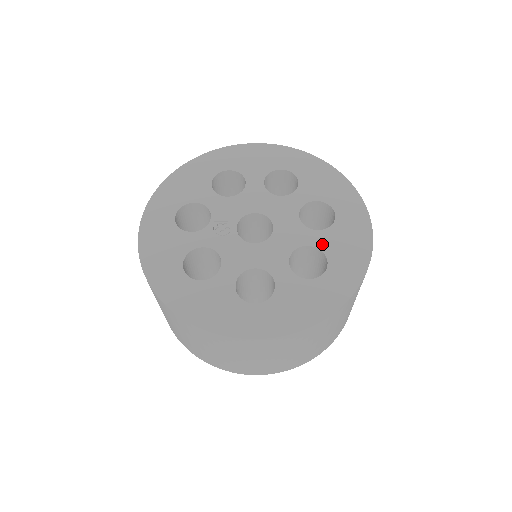
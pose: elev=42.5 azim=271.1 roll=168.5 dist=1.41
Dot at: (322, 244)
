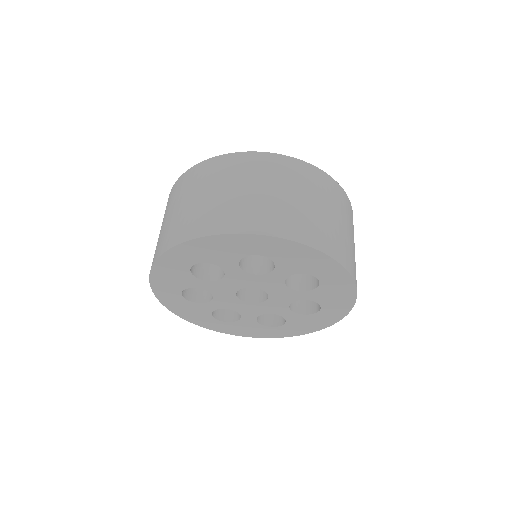
Dot at: occluded
